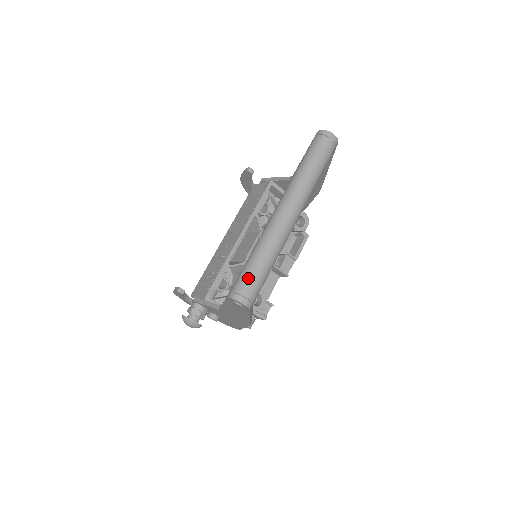
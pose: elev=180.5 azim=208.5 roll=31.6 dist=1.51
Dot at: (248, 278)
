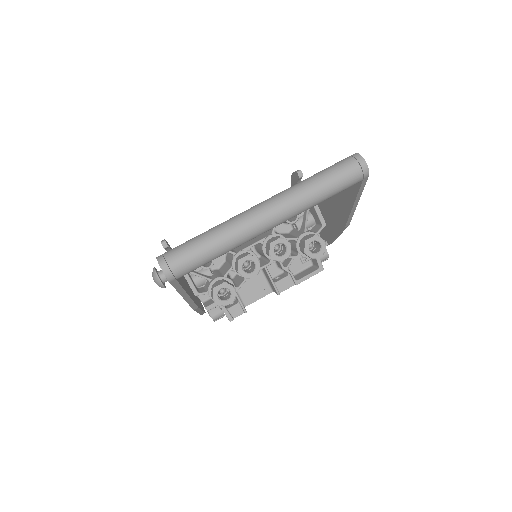
Dot at: (184, 250)
